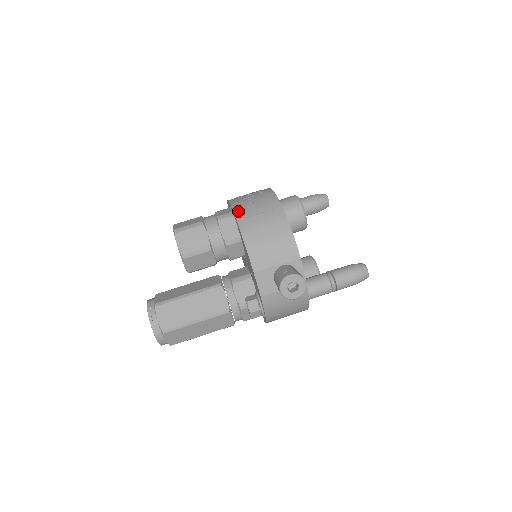
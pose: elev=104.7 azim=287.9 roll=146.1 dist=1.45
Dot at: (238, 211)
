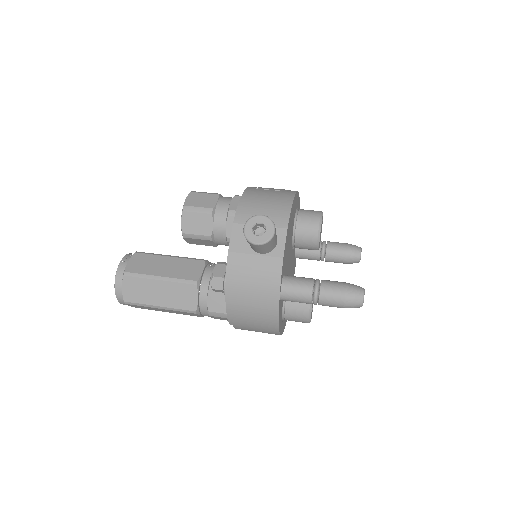
Dot at: (254, 187)
